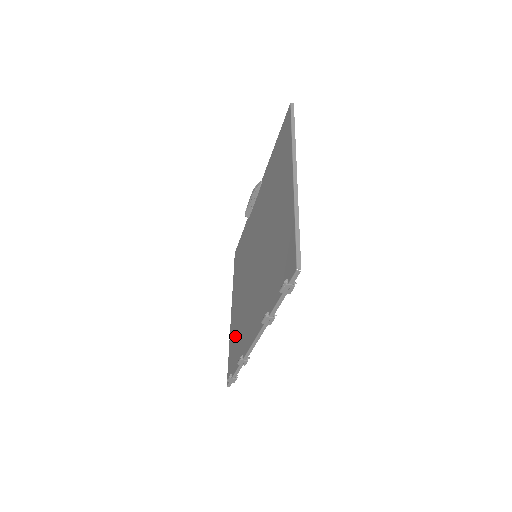
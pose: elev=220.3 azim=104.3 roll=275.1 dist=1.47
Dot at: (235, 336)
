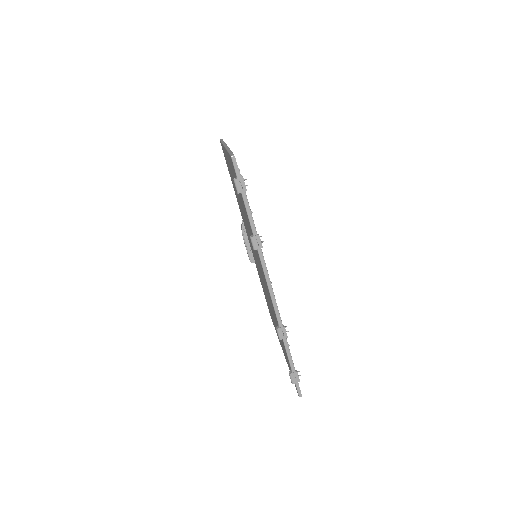
Dot at: occluded
